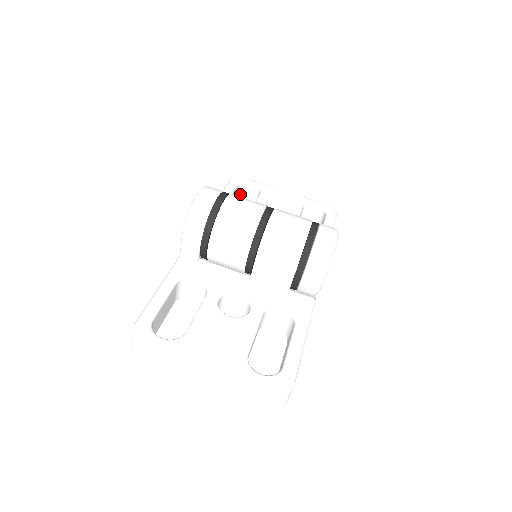
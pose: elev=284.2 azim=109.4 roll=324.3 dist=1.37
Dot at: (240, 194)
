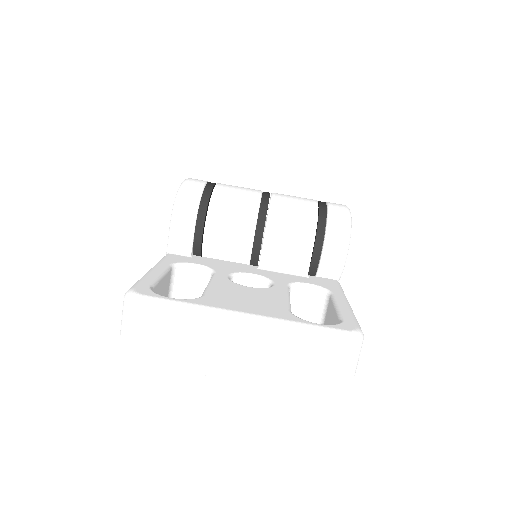
Dot at: occluded
